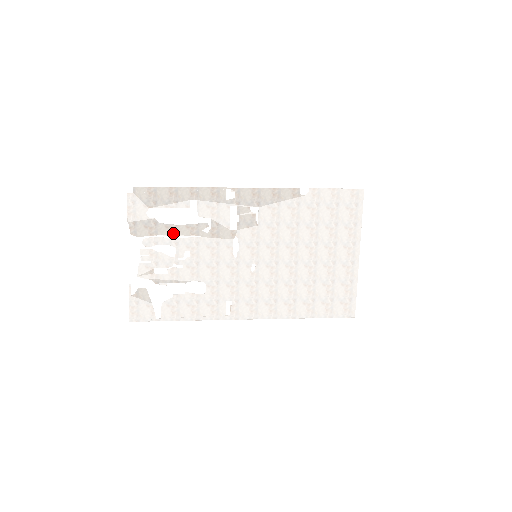
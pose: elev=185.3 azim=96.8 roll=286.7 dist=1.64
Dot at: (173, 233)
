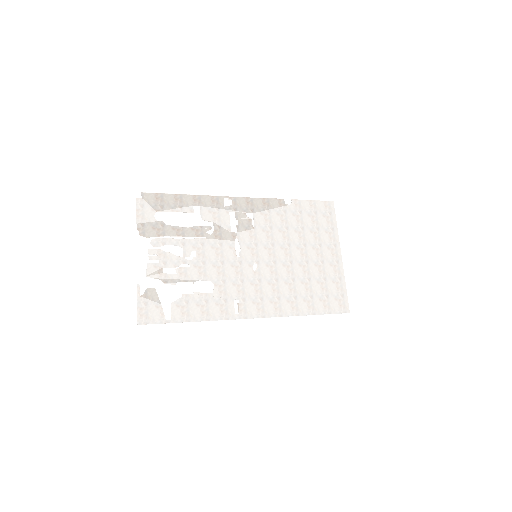
Dot at: (179, 234)
